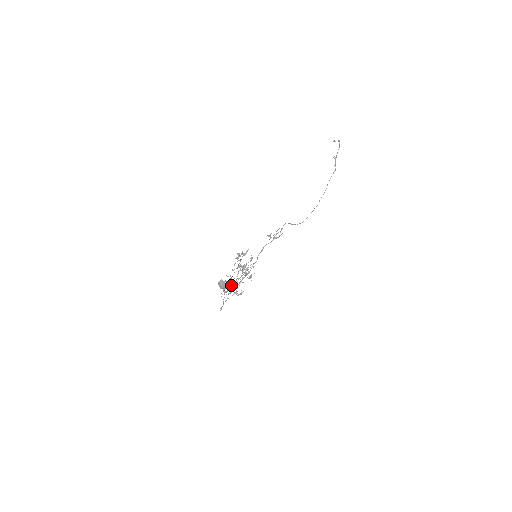
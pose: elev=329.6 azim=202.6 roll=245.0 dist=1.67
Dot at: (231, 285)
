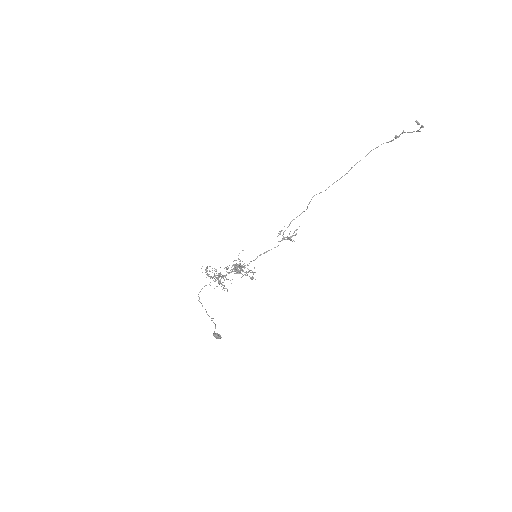
Dot at: occluded
